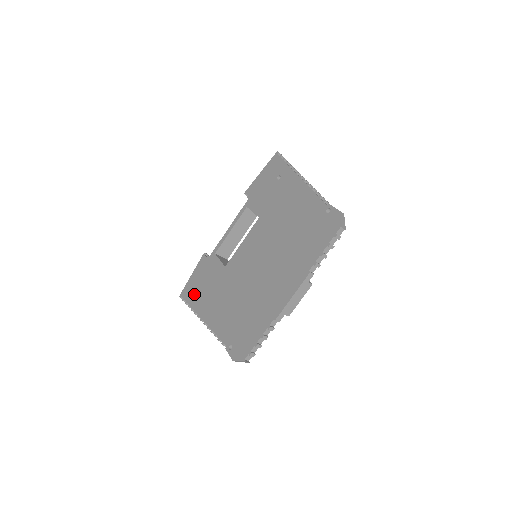
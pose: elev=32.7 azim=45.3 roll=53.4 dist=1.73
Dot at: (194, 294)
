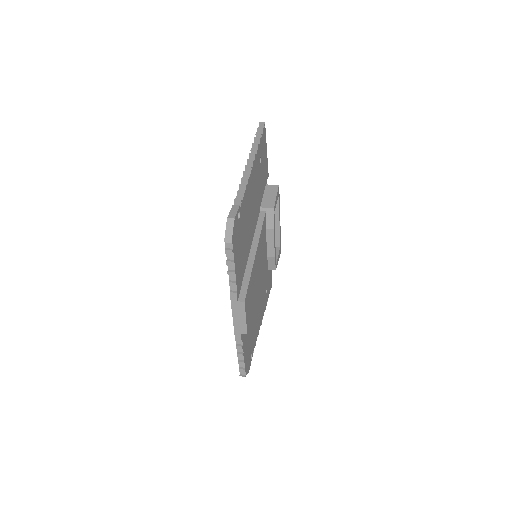
Dot at: occluded
